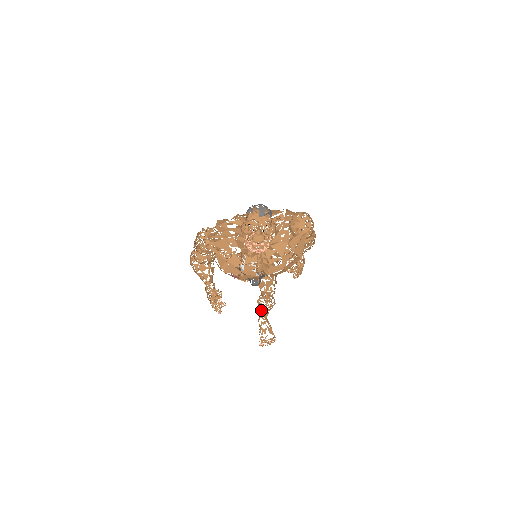
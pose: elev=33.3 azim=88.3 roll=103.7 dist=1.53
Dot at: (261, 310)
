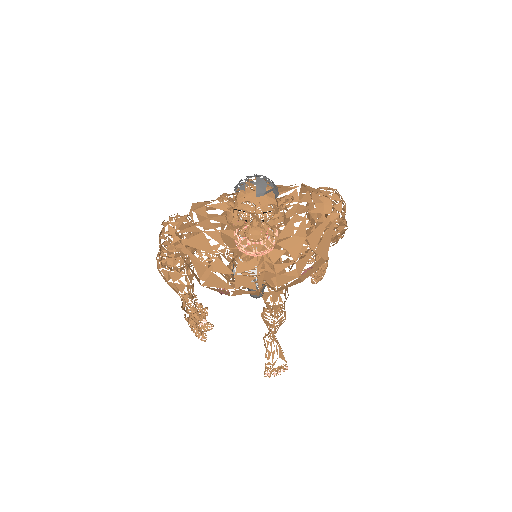
Dot at: (267, 326)
